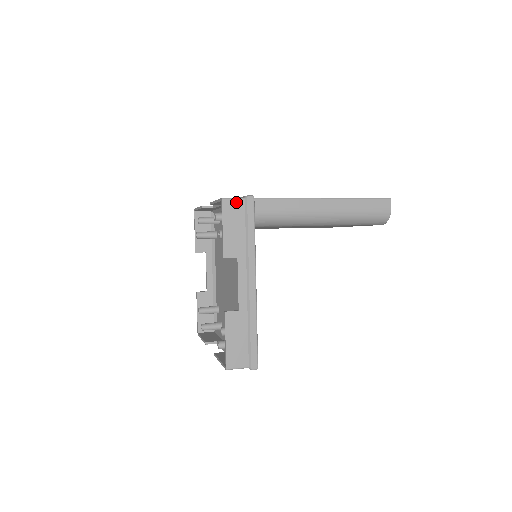
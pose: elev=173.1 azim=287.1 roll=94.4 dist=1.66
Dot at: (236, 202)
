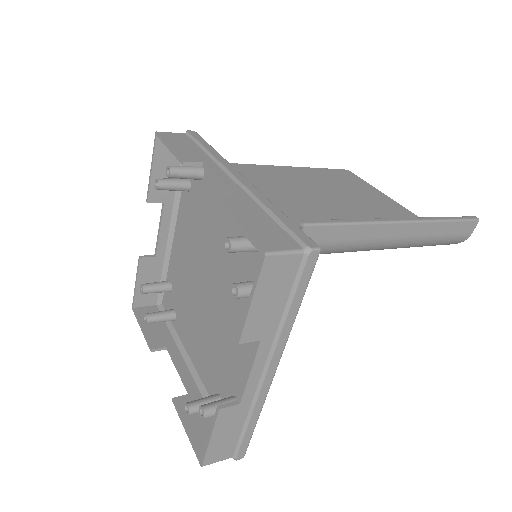
Dot at: (288, 259)
